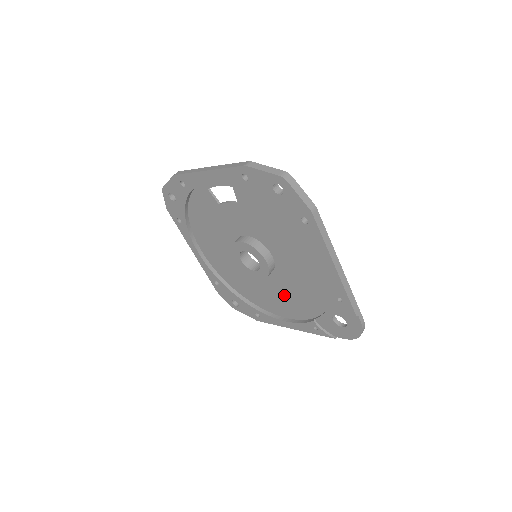
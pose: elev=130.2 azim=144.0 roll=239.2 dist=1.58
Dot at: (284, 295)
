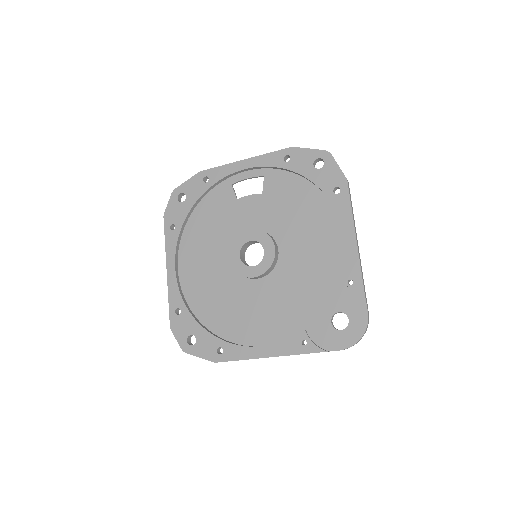
Dot at: (272, 306)
